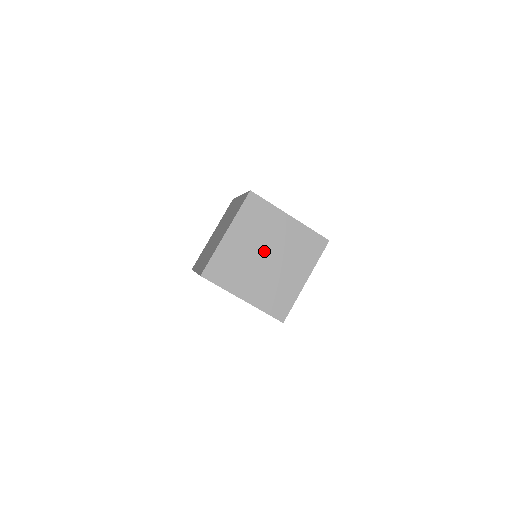
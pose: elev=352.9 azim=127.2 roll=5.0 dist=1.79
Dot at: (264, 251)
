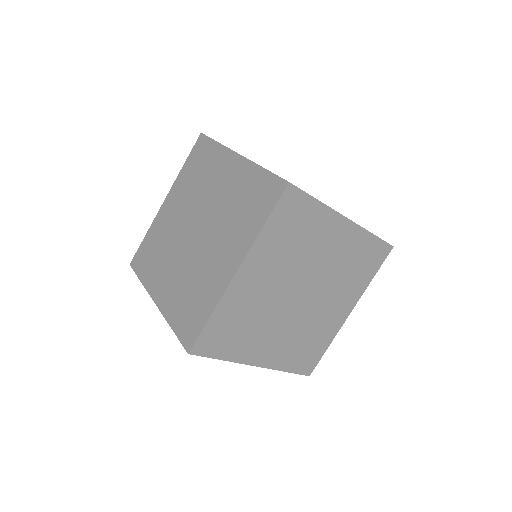
Dot at: occluded
